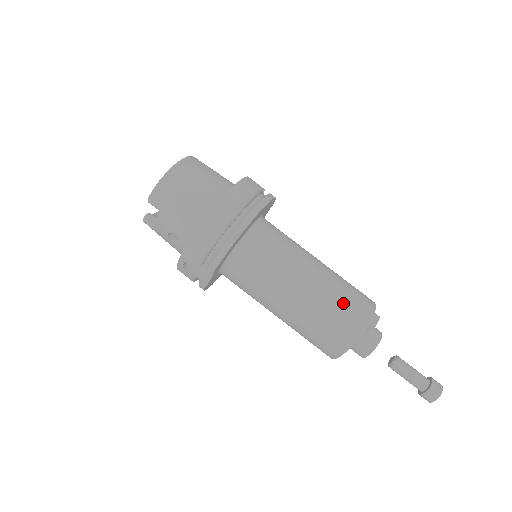
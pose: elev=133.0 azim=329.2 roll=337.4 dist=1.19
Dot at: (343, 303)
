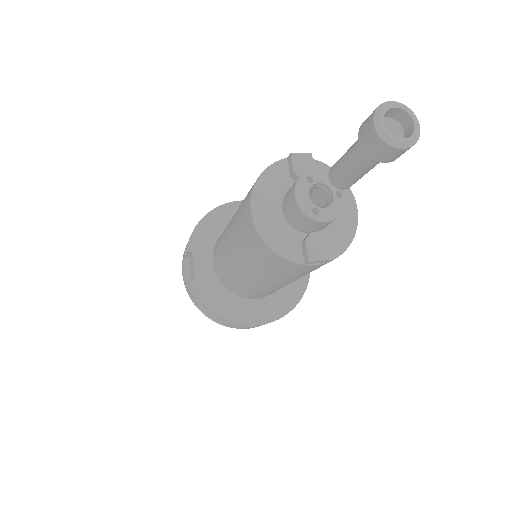
Dot at: occluded
